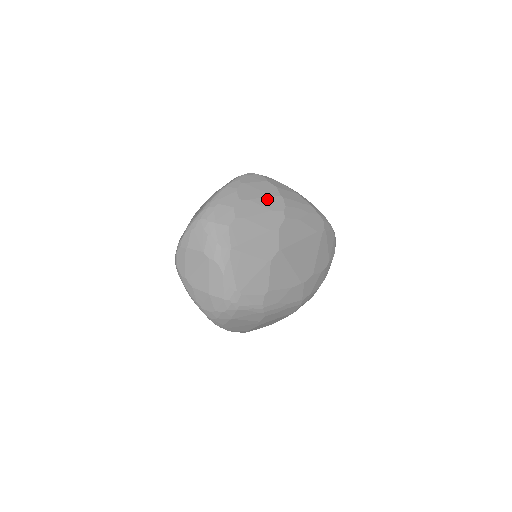
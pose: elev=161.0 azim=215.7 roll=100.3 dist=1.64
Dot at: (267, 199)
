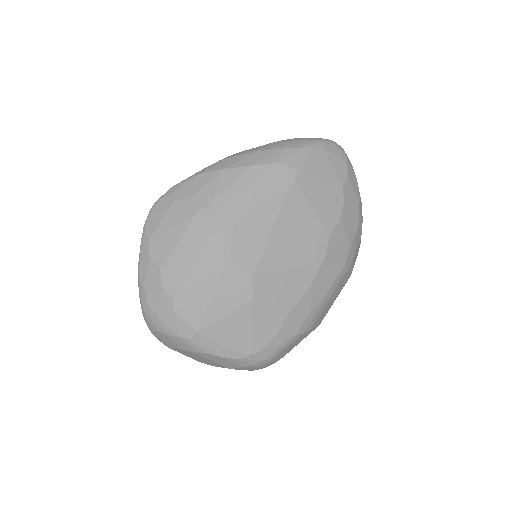
Dot at: (188, 233)
